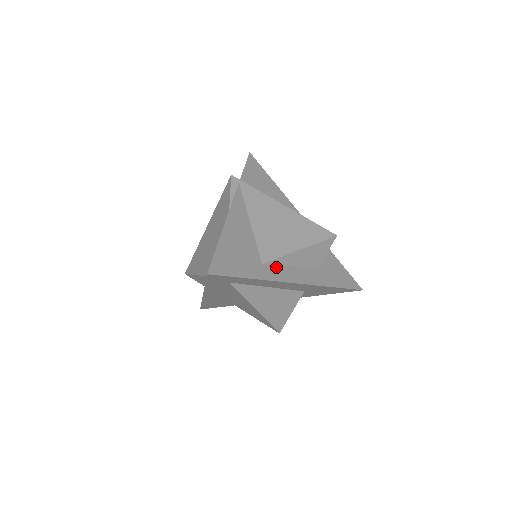
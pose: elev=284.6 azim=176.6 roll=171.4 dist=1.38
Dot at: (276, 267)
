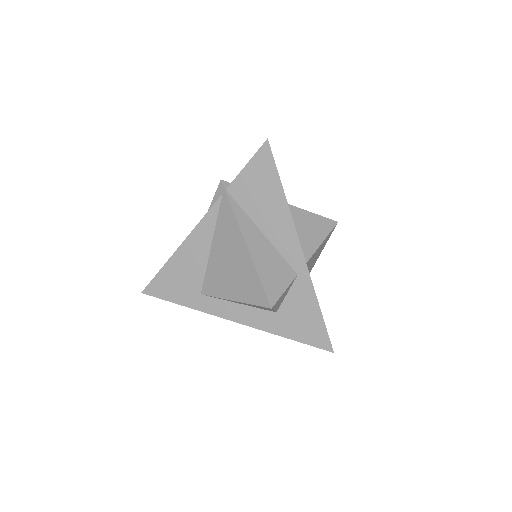
Dot at: (216, 300)
